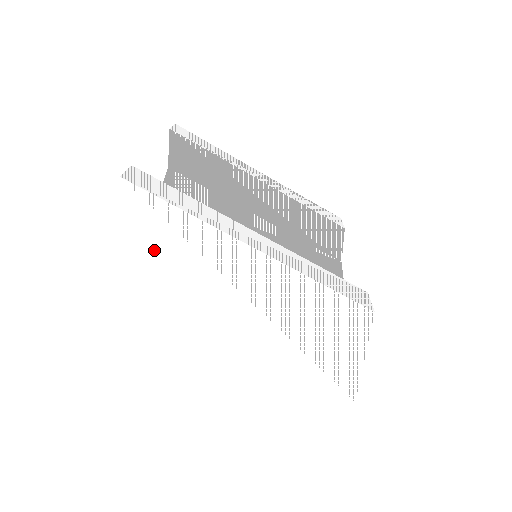
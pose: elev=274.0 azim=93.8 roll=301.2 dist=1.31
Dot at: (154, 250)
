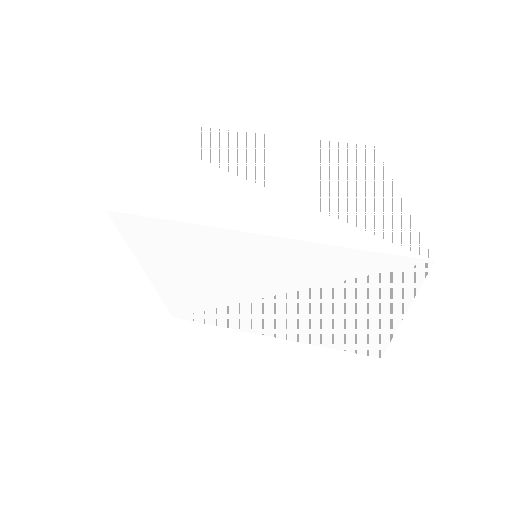
Dot at: (131, 159)
